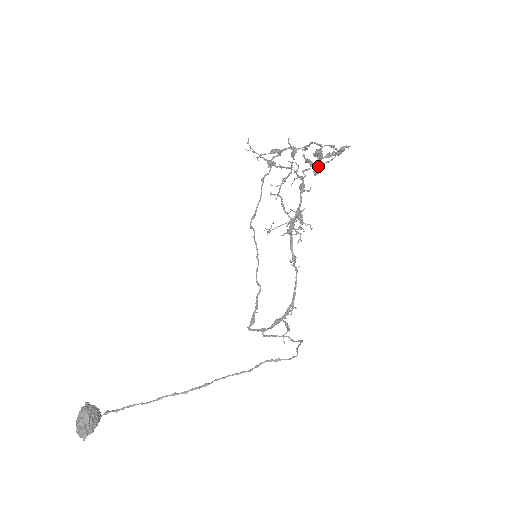
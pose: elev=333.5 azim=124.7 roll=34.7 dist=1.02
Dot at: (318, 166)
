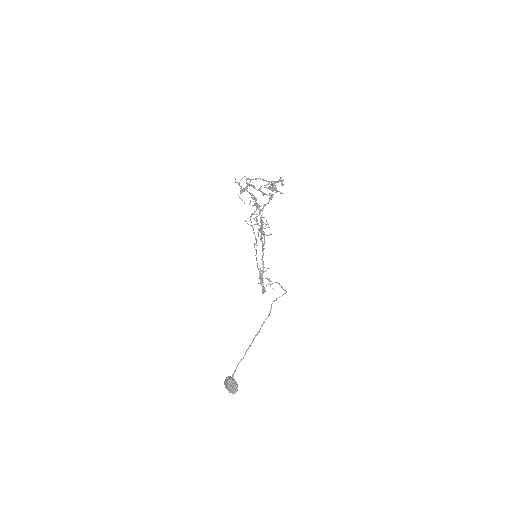
Dot at: (259, 188)
